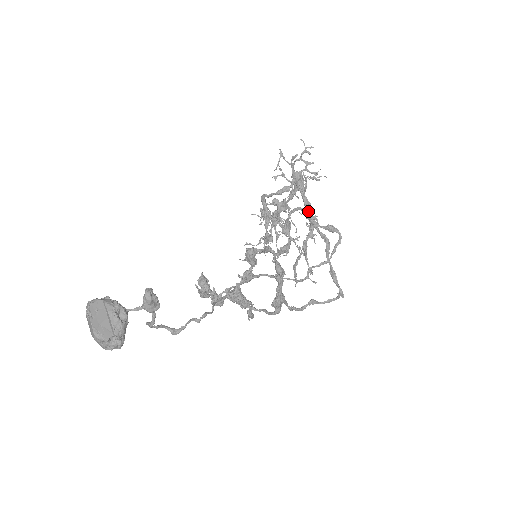
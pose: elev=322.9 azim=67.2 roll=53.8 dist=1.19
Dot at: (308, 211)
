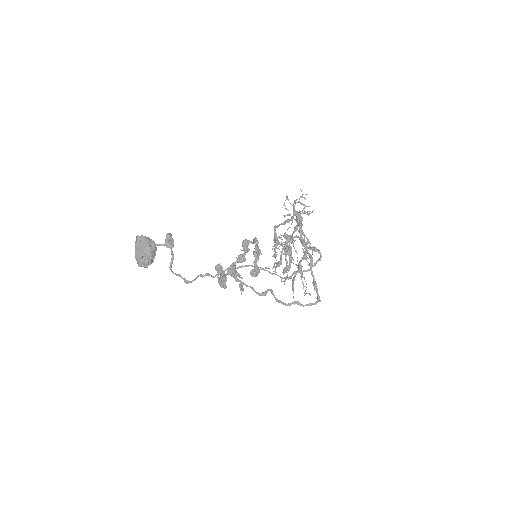
Dot at: (301, 237)
